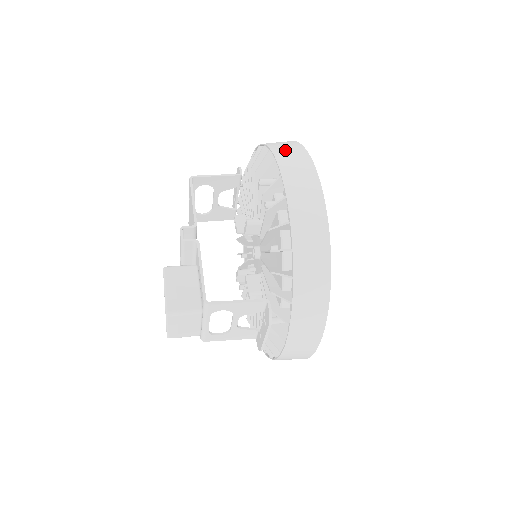
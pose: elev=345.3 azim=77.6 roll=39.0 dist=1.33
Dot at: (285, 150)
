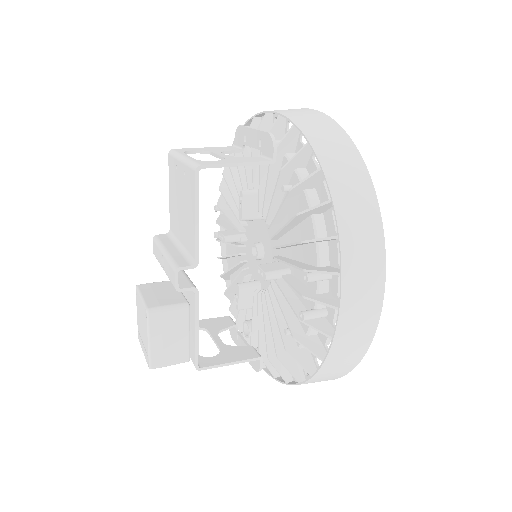
Dot at: (359, 250)
